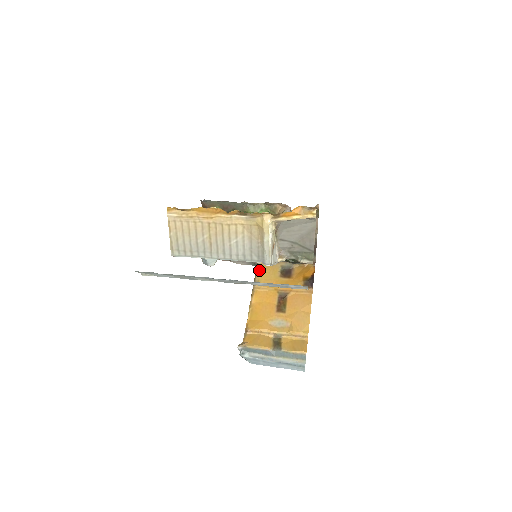
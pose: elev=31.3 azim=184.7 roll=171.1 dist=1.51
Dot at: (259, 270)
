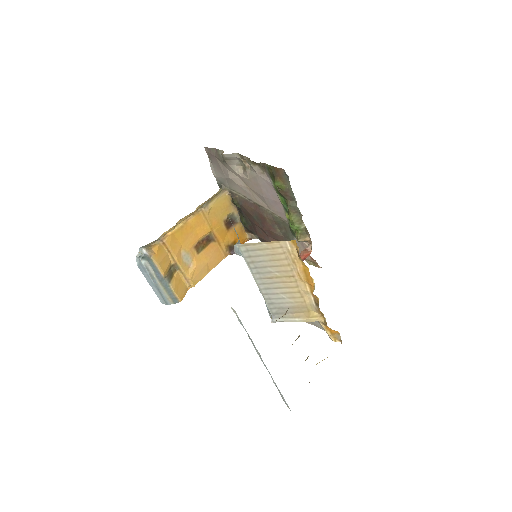
Dot at: (219, 198)
